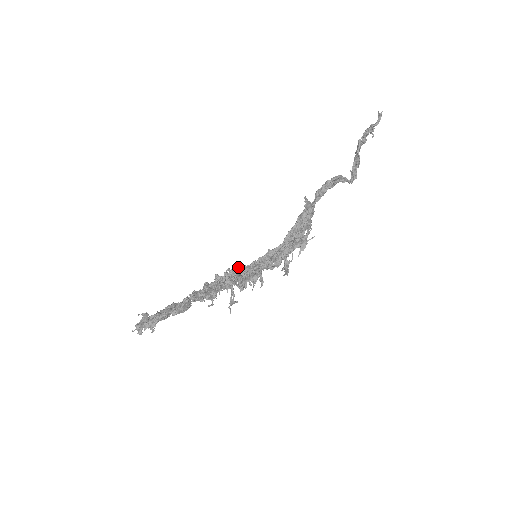
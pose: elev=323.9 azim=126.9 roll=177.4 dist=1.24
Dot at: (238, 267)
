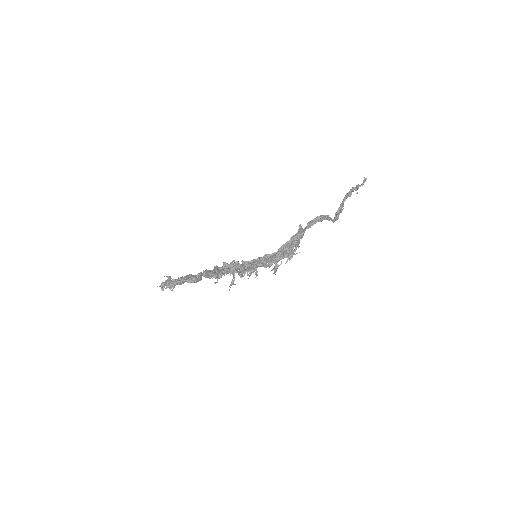
Dot at: (242, 260)
